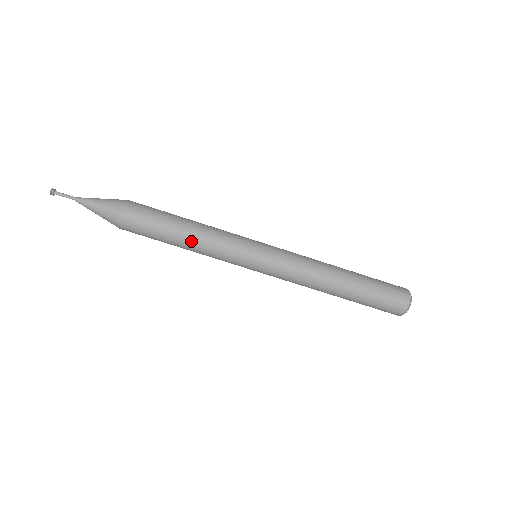
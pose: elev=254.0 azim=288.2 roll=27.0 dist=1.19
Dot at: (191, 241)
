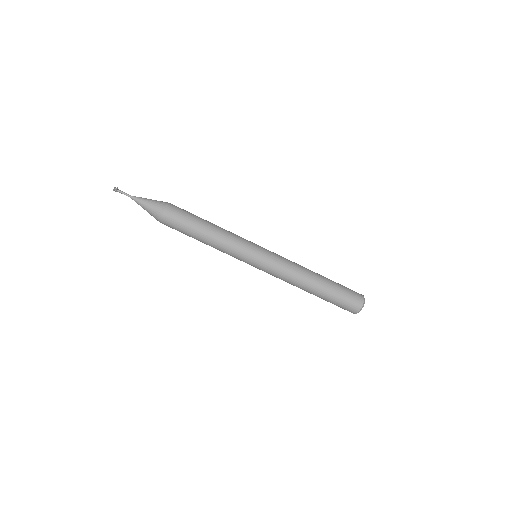
Dot at: (212, 236)
